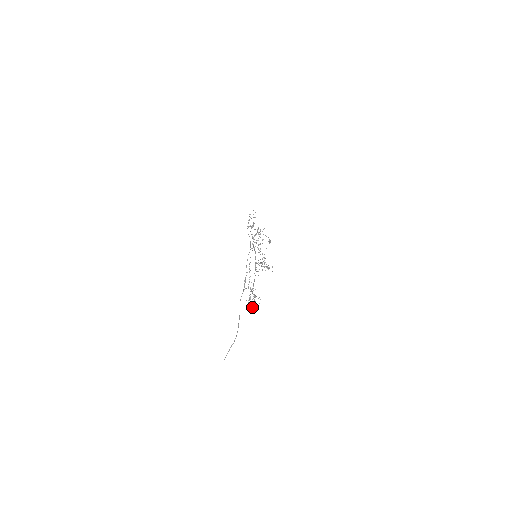
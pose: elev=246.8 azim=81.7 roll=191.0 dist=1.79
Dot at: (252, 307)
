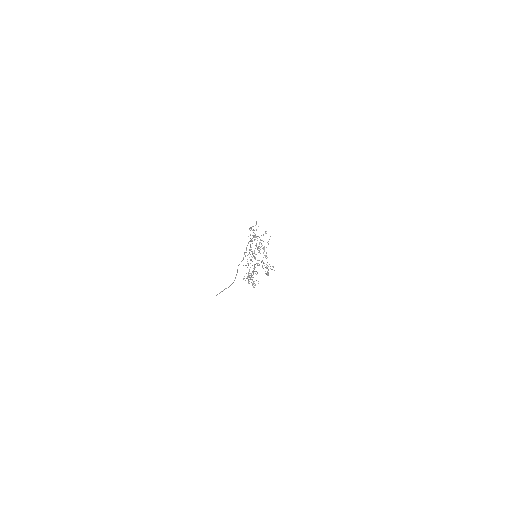
Dot at: occluded
